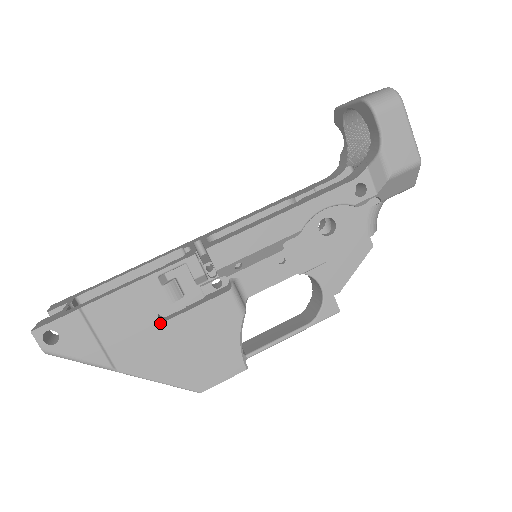
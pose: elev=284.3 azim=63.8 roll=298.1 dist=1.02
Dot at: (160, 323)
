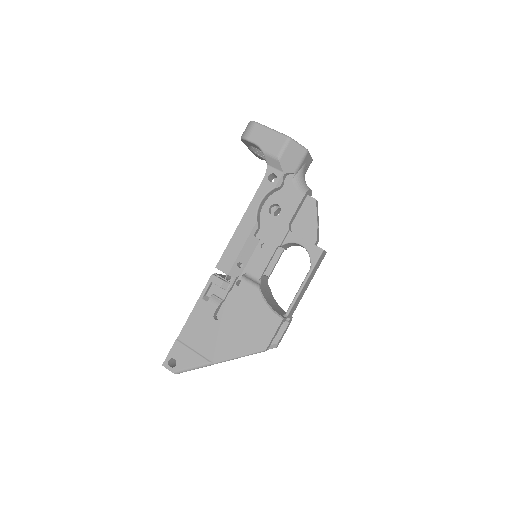
Dot at: (218, 322)
